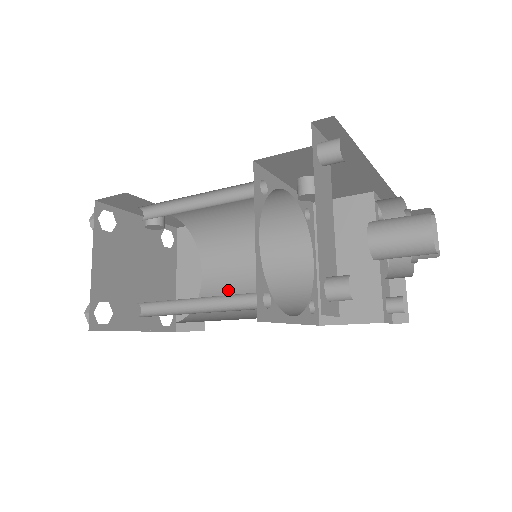
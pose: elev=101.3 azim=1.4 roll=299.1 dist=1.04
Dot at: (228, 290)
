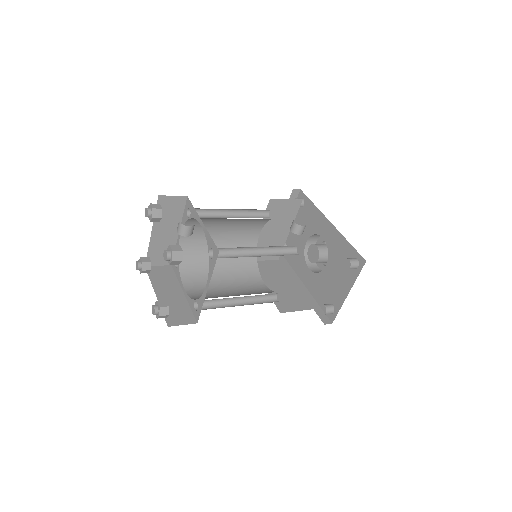
Dot at: (202, 247)
